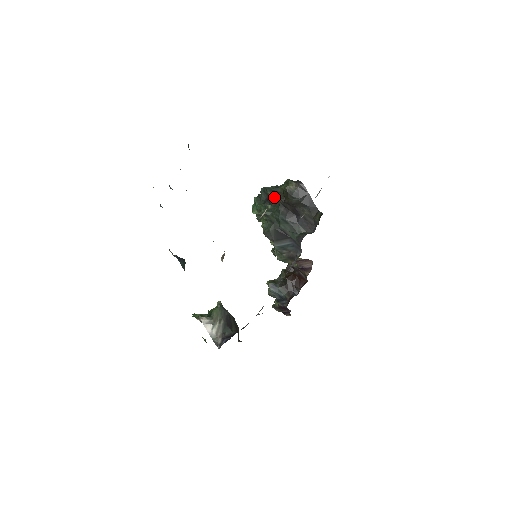
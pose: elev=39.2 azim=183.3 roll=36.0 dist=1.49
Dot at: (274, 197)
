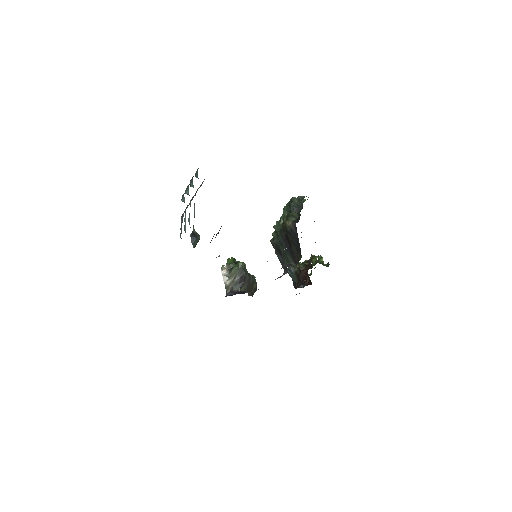
Dot at: occluded
